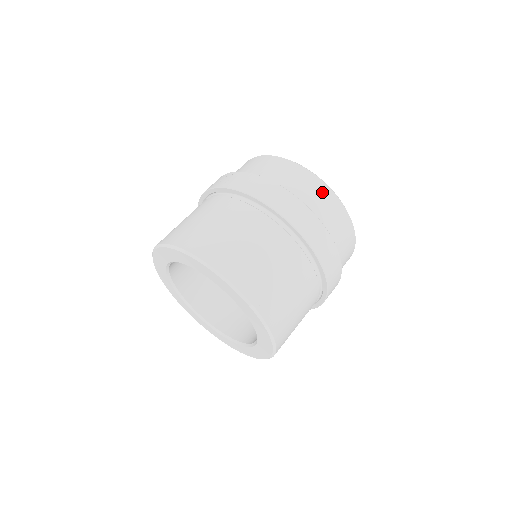
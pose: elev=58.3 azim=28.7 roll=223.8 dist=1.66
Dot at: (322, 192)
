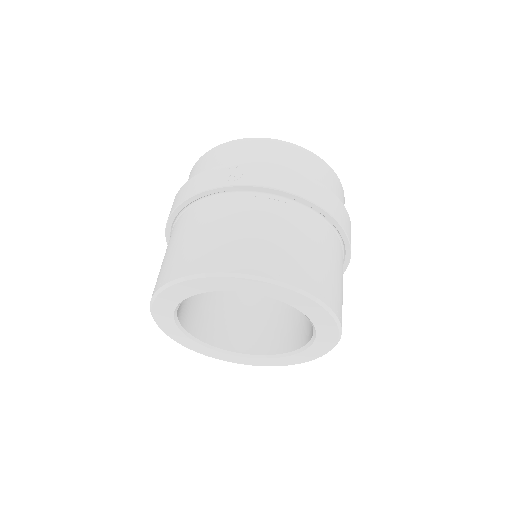
Dot at: (331, 176)
